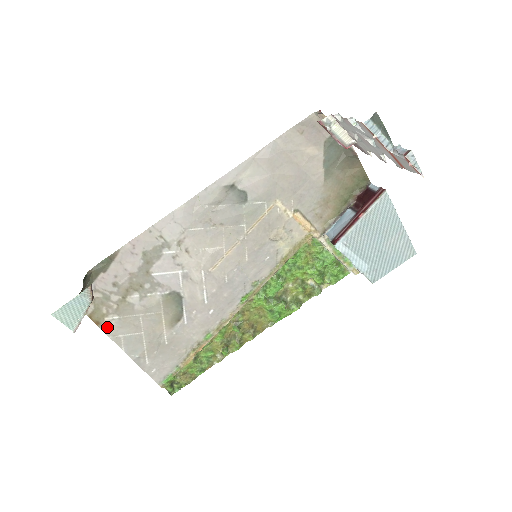
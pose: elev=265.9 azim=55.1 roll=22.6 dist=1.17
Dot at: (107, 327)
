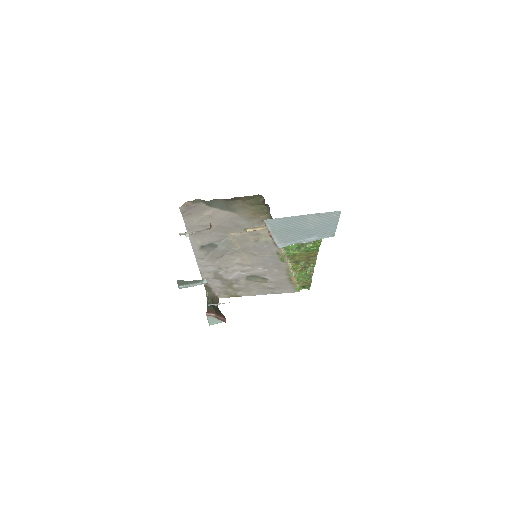
Dot at: (243, 295)
